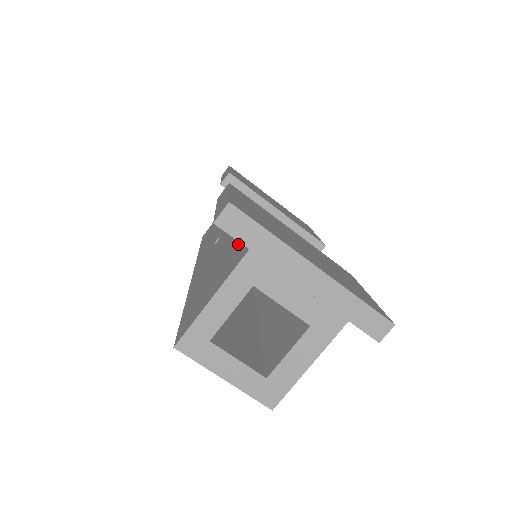
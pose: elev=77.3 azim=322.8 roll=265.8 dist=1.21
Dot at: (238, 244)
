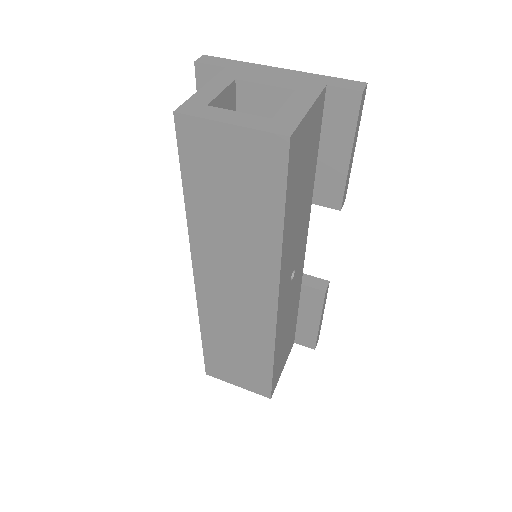
Dot at: occluded
